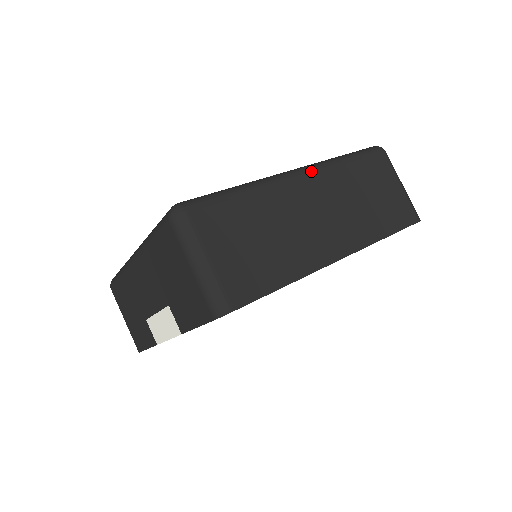
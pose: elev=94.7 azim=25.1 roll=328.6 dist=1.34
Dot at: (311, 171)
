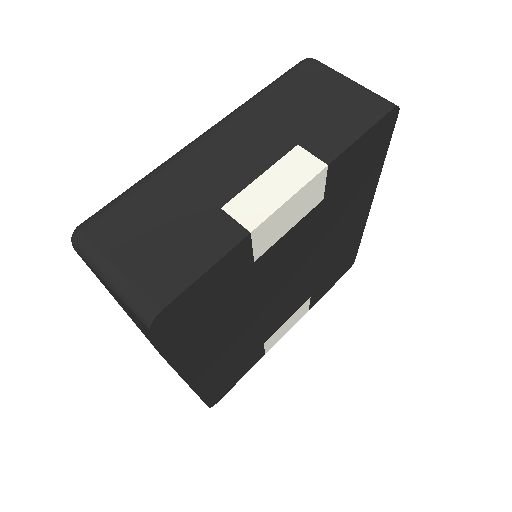
Dot at: occluded
